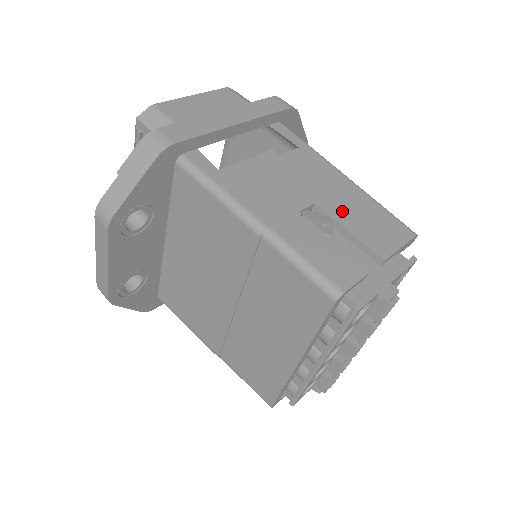
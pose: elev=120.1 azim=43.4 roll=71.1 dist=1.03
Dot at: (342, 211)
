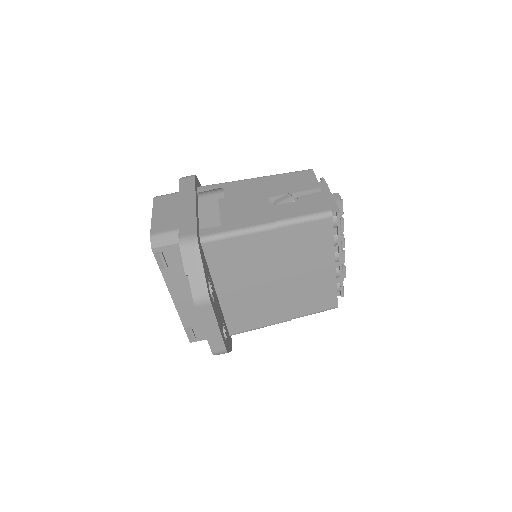
Dot at: (281, 189)
